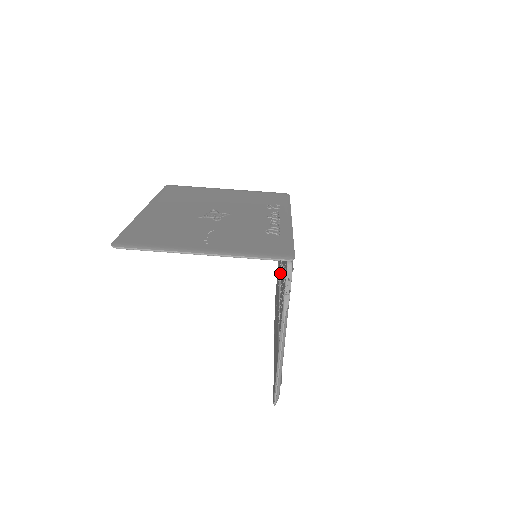
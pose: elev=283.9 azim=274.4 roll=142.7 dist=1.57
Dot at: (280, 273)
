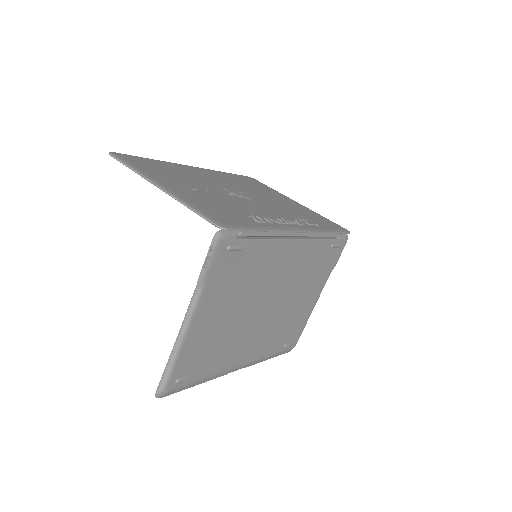
Dot at: occluded
